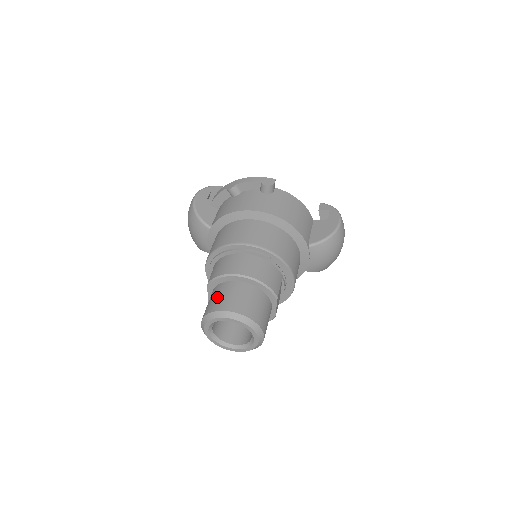
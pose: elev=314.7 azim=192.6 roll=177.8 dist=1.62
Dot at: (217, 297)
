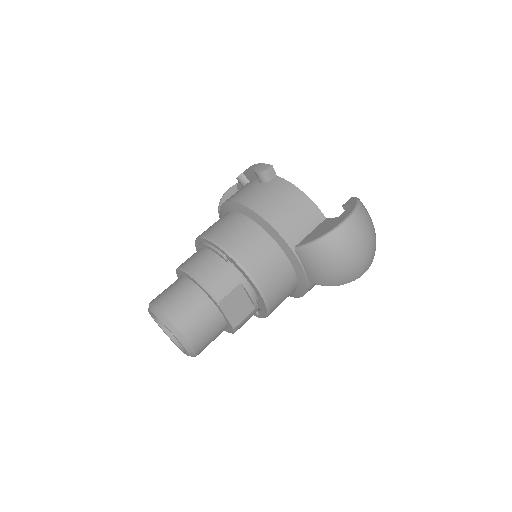
Dot at: occluded
